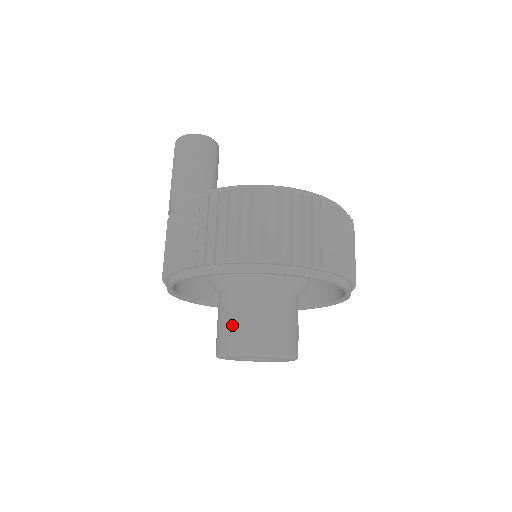
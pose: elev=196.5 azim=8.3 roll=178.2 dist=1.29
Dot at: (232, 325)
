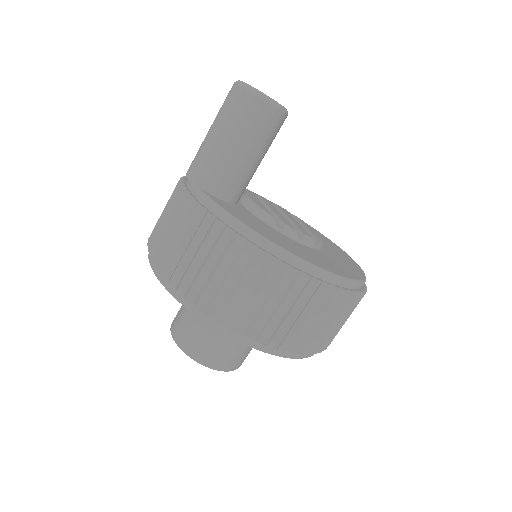
Dot at: (200, 332)
